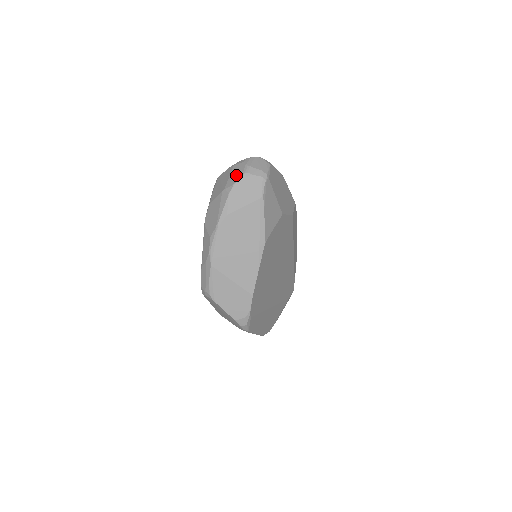
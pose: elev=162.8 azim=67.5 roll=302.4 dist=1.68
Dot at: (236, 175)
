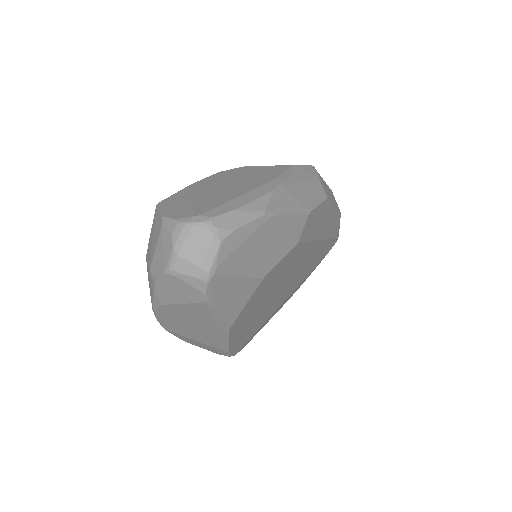
Dot at: (160, 259)
